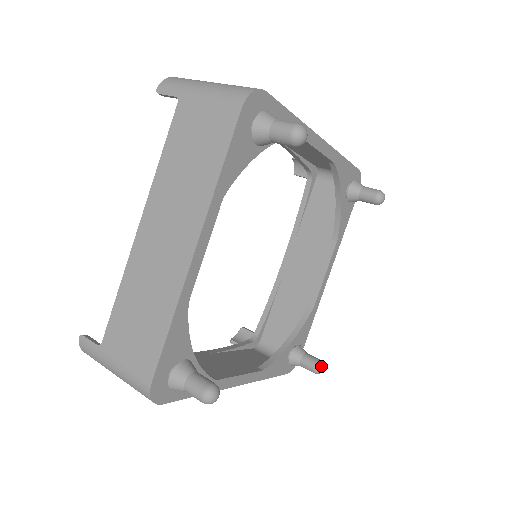
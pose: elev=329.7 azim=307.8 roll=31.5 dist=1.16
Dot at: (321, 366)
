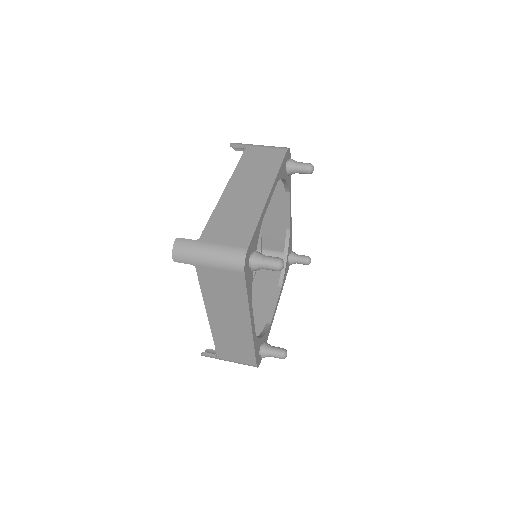
Dot at: (310, 261)
